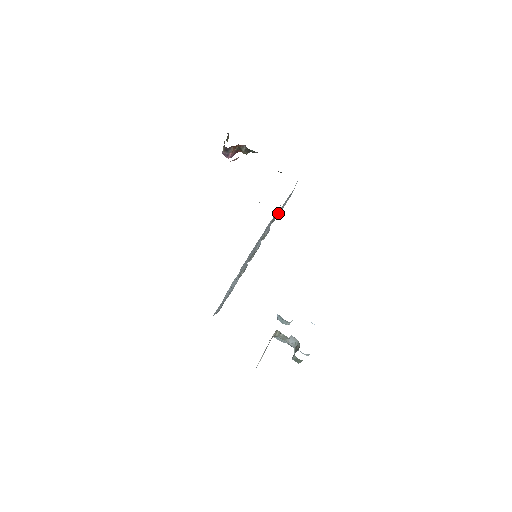
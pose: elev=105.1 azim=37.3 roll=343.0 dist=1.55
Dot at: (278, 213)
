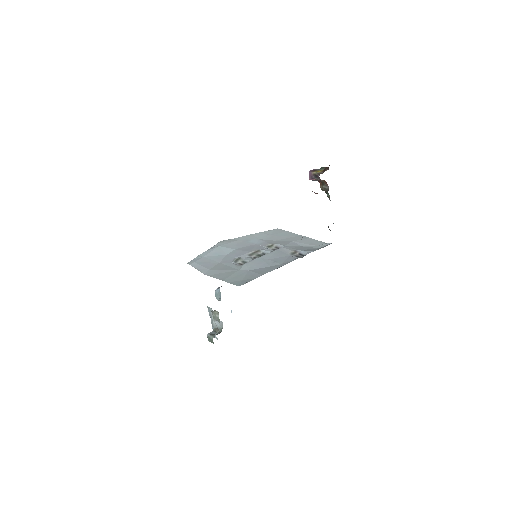
Dot at: (302, 254)
